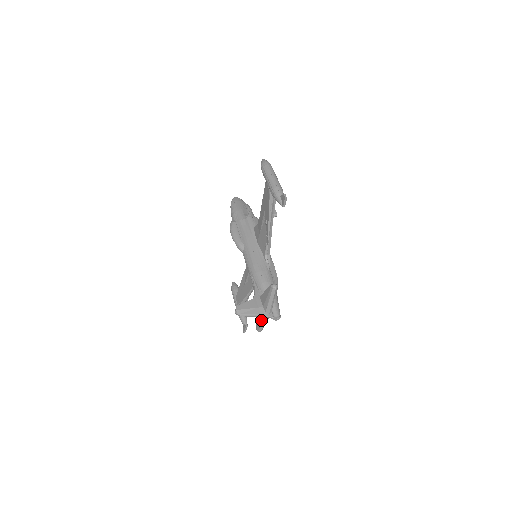
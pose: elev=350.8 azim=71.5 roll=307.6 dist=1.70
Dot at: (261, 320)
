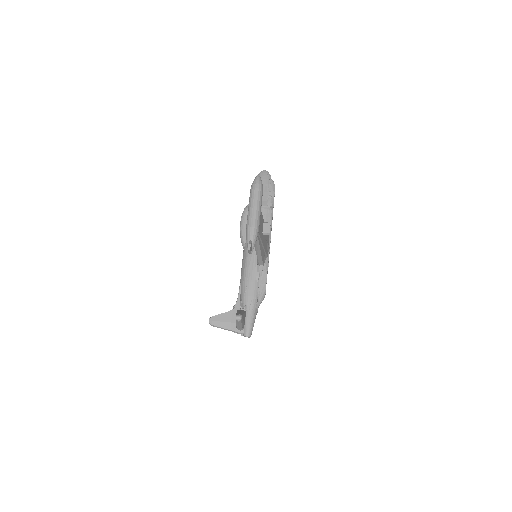
Dot at: occluded
